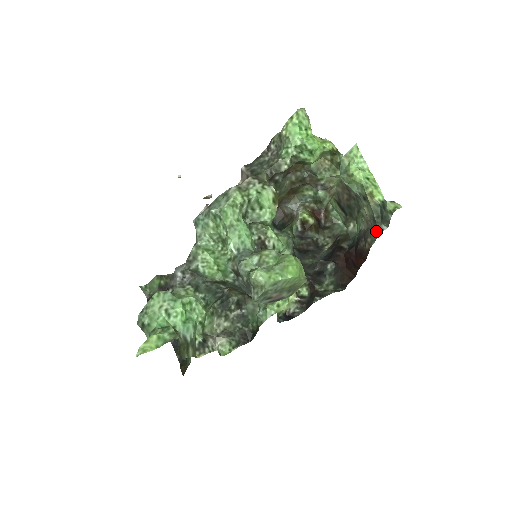
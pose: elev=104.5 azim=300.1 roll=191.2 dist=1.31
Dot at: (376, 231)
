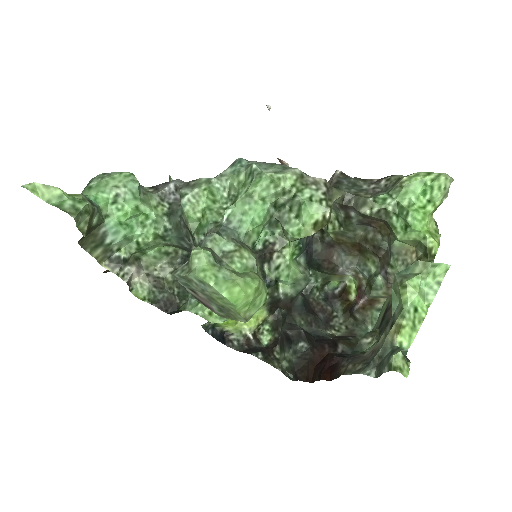
Dot at: (363, 367)
